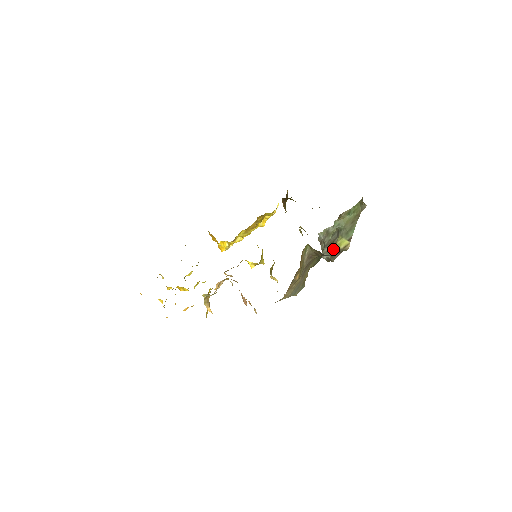
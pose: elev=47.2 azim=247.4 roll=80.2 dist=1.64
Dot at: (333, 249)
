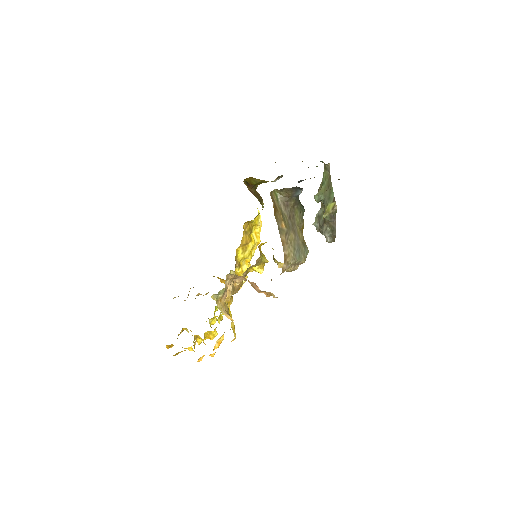
Dot at: occluded
